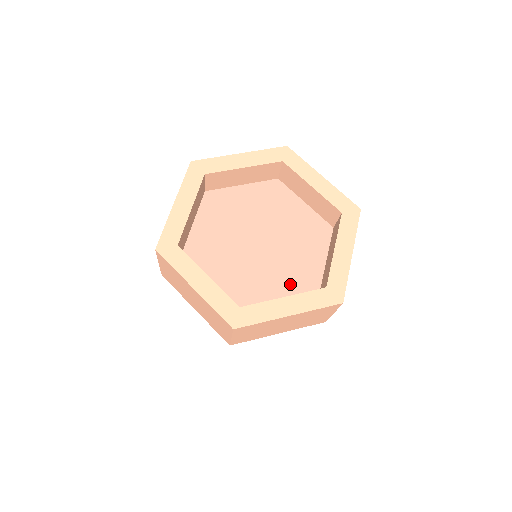
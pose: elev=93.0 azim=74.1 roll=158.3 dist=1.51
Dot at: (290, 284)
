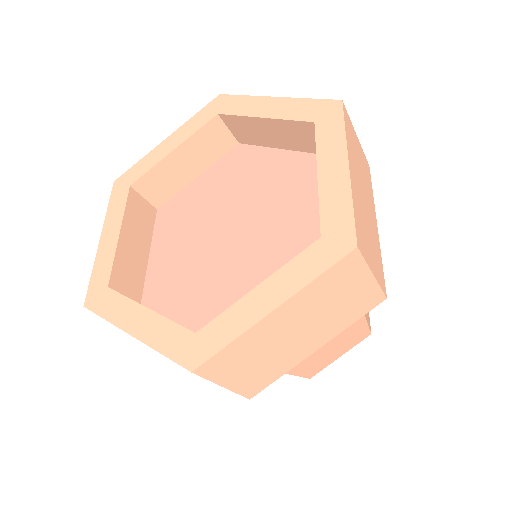
Dot at: (215, 307)
